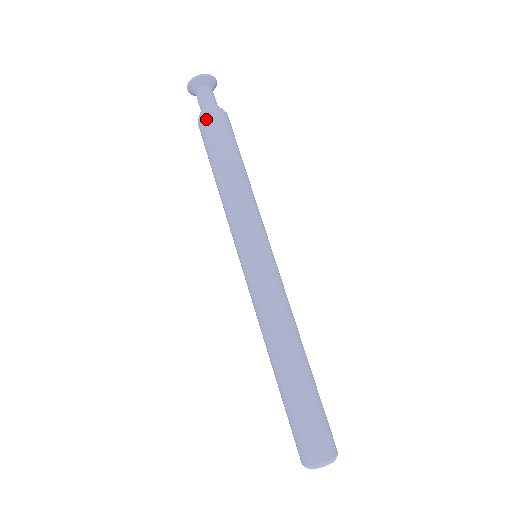
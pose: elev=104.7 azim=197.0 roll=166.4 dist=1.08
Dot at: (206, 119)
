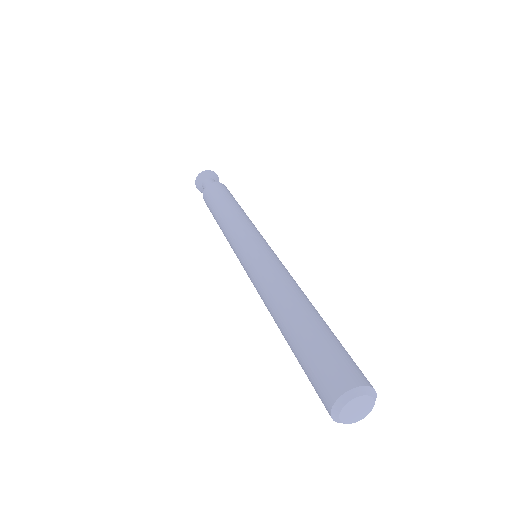
Dot at: (216, 184)
